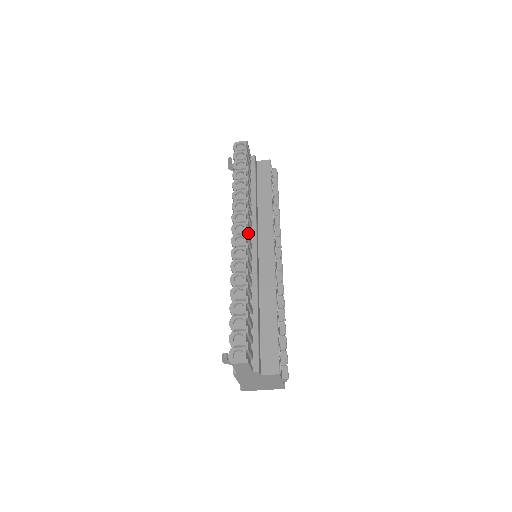
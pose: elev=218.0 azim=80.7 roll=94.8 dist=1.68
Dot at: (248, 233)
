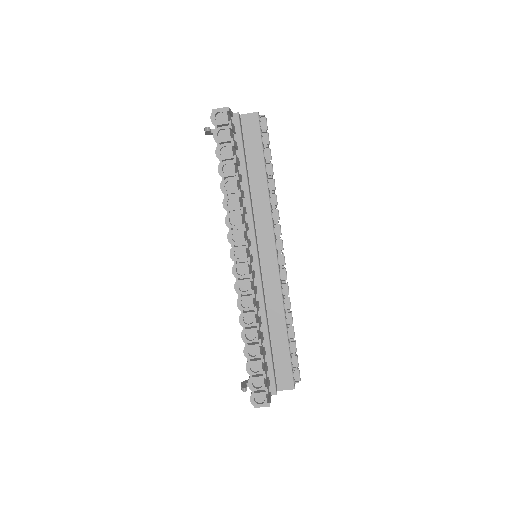
Dot at: (249, 257)
